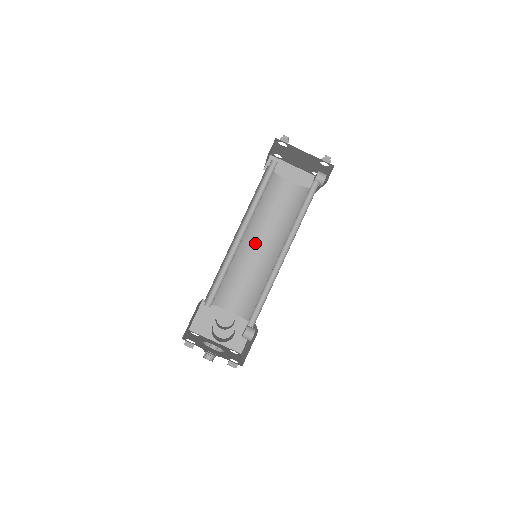
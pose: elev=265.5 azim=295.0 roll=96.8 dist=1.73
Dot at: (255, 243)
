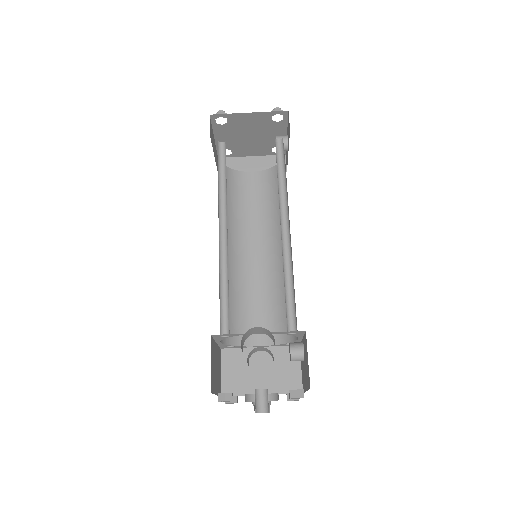
Dot at: (249, 252)
